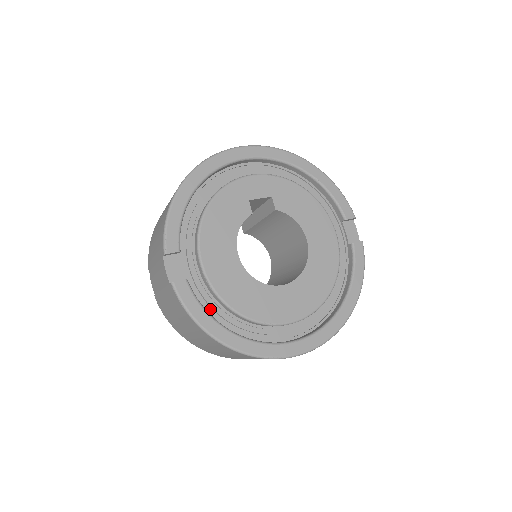
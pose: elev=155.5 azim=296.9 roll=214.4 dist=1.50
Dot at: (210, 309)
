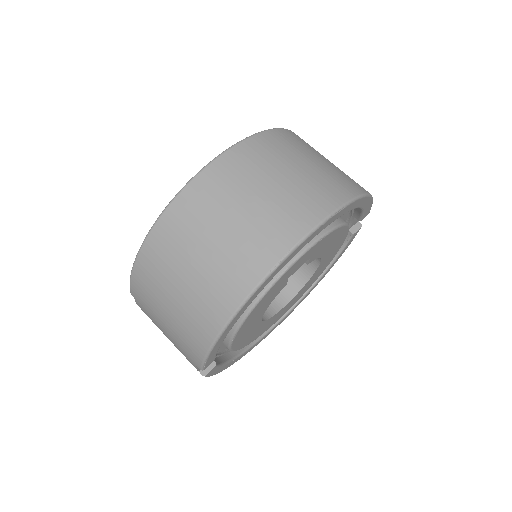
Dot at: occluded
